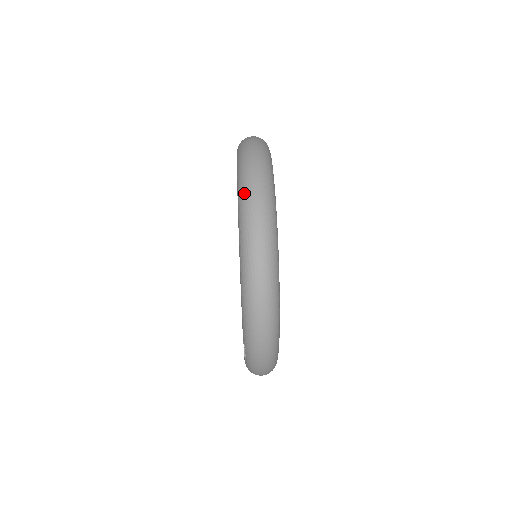
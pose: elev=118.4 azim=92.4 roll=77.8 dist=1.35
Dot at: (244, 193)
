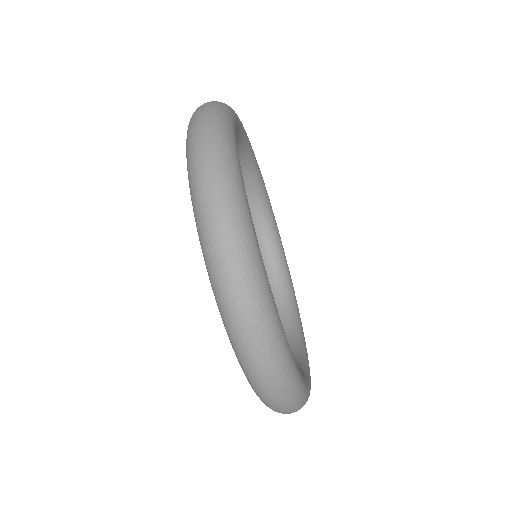
Dot at: (205, 242)
